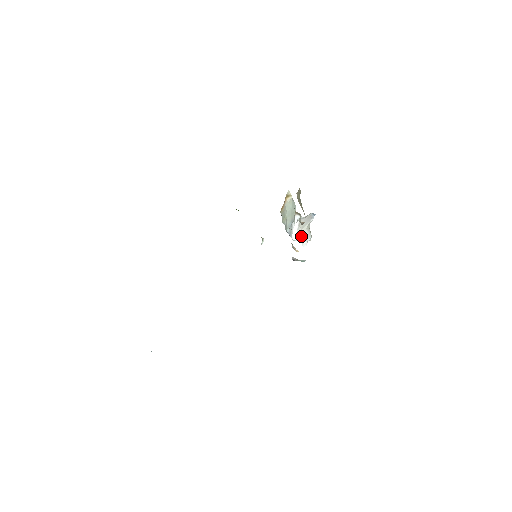
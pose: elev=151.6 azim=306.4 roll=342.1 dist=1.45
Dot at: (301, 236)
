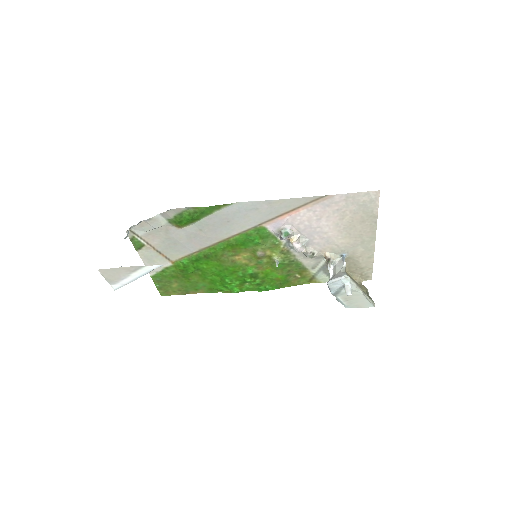
Dot at: (335, 277)
